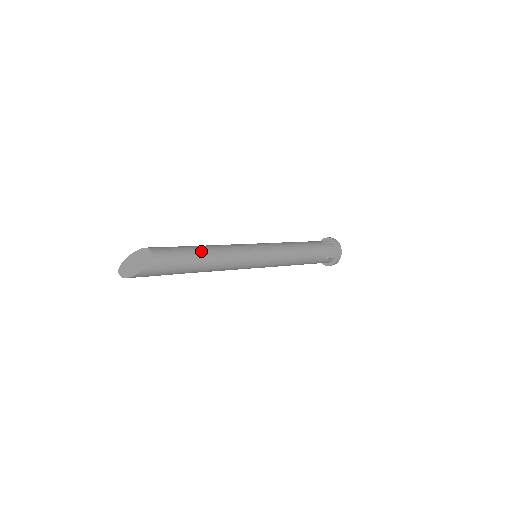
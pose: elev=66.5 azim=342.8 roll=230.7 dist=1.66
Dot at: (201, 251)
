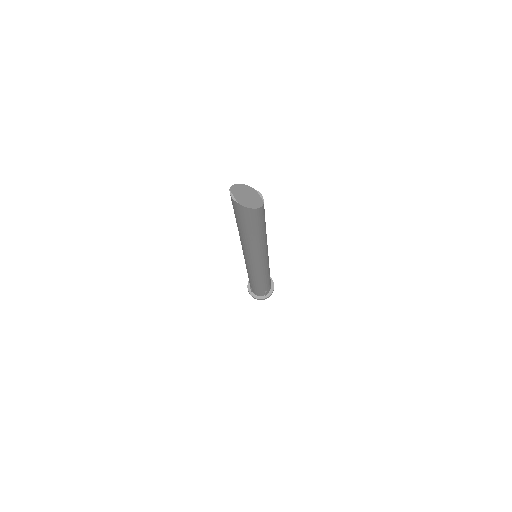
Dot at: occluded
